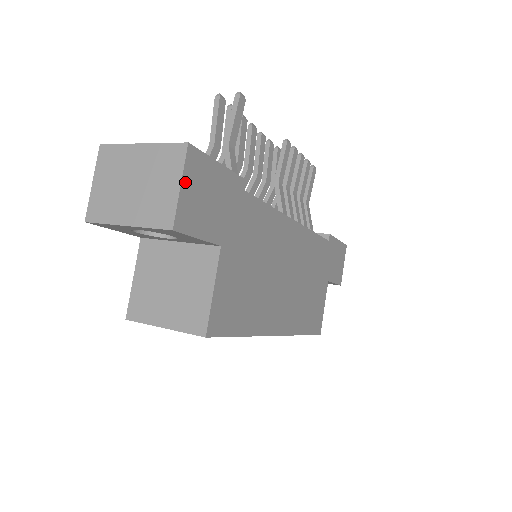
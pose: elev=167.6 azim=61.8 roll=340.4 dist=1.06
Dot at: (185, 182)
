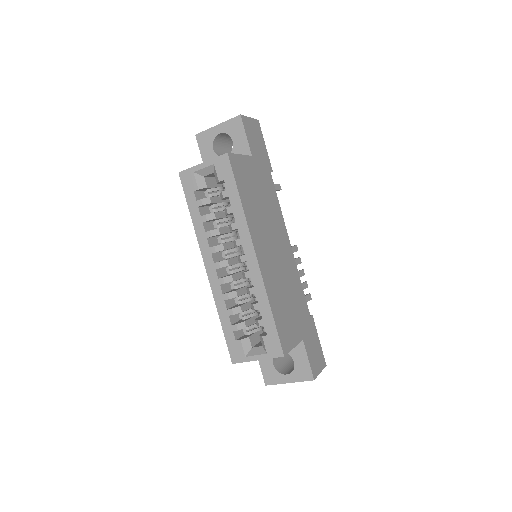
Dot at: (252, 120)
